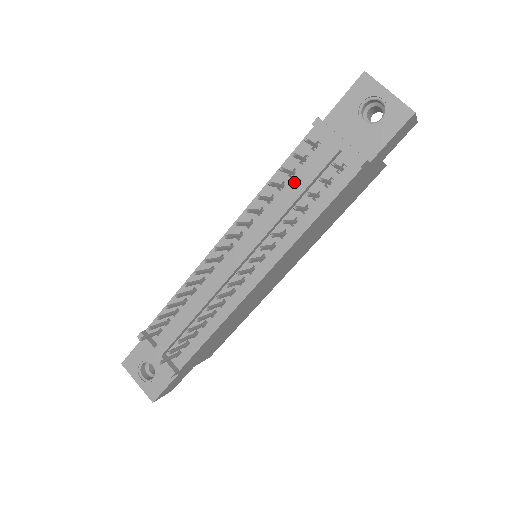
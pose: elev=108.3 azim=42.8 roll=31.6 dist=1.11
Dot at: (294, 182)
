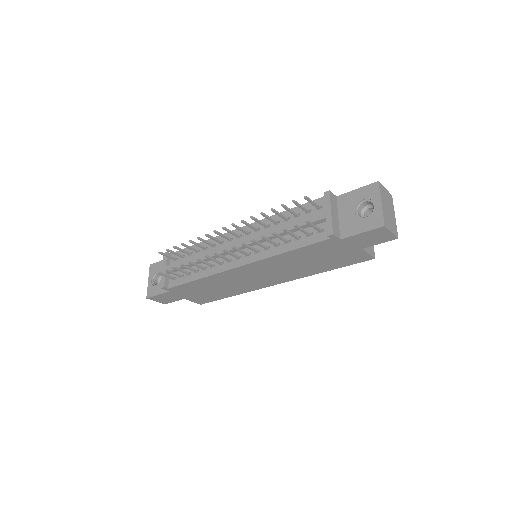
Dot at: occluded
